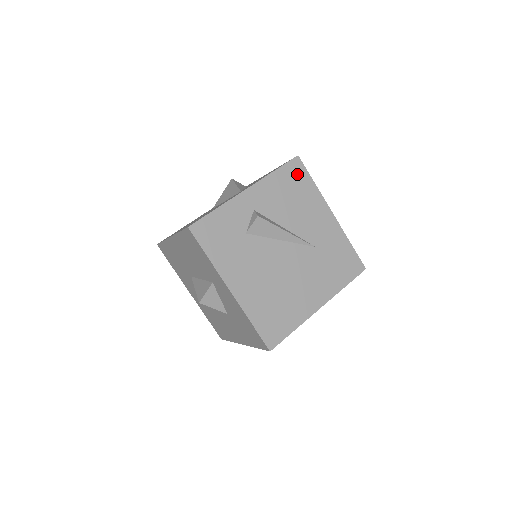
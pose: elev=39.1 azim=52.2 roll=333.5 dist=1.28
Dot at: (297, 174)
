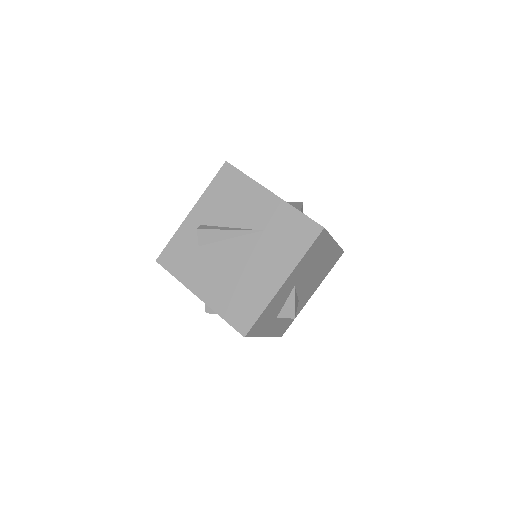
Dot at: (229, 177)
